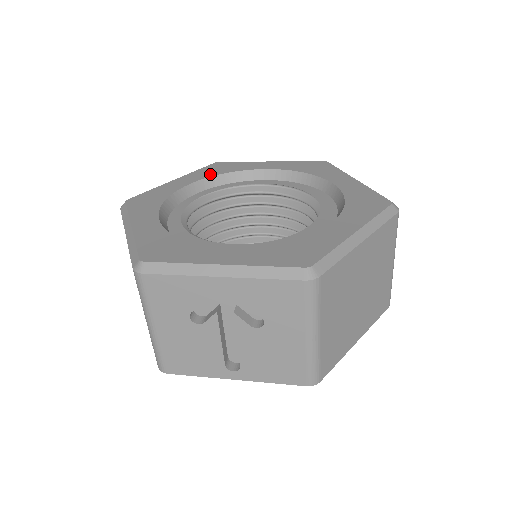
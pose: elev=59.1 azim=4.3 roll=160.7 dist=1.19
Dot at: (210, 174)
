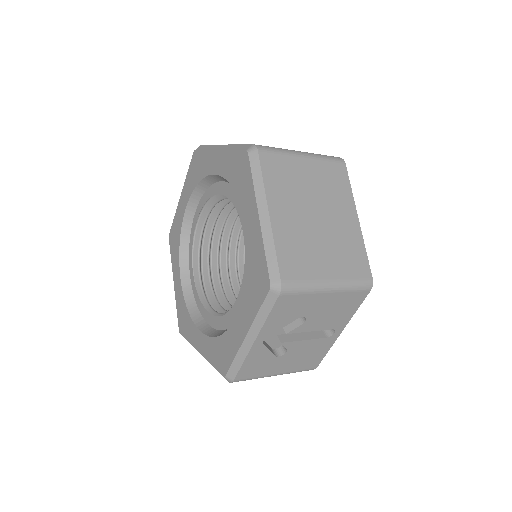
Dot at: (177, 254)
